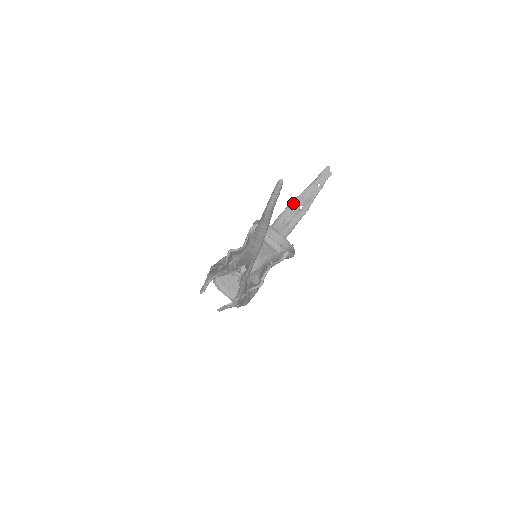
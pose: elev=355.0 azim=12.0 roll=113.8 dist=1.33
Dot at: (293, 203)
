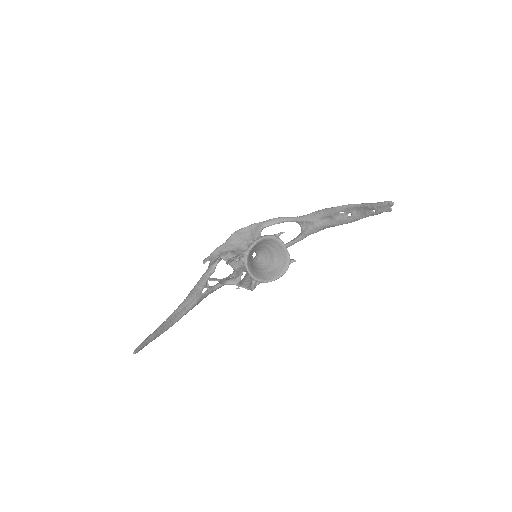
Dot at: (342, 208)
